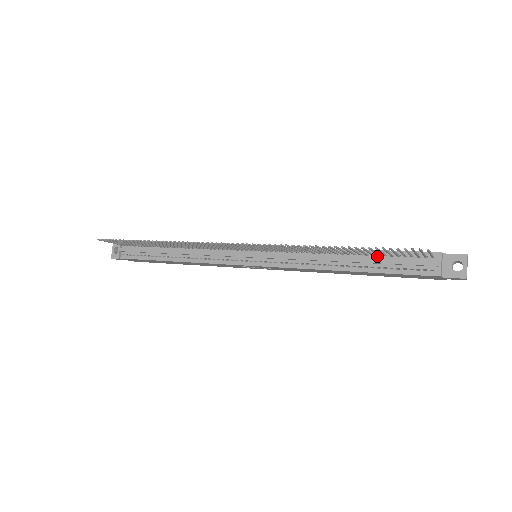
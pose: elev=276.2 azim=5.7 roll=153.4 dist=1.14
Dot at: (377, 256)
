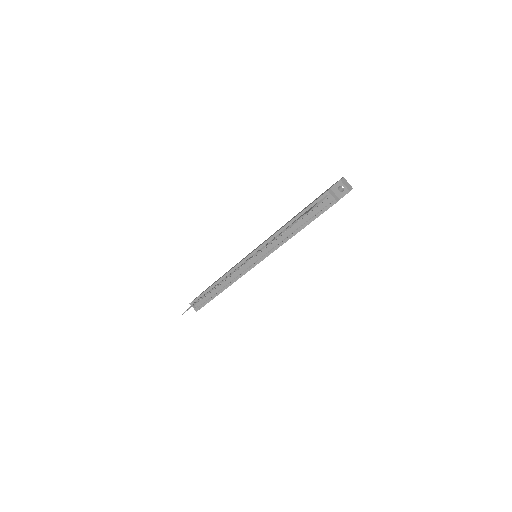
Dot at: occluded
